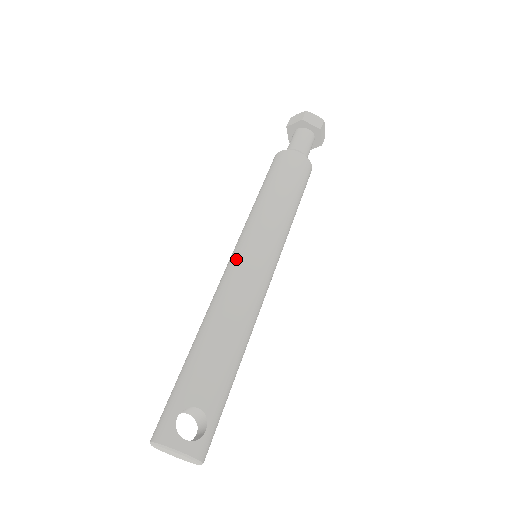
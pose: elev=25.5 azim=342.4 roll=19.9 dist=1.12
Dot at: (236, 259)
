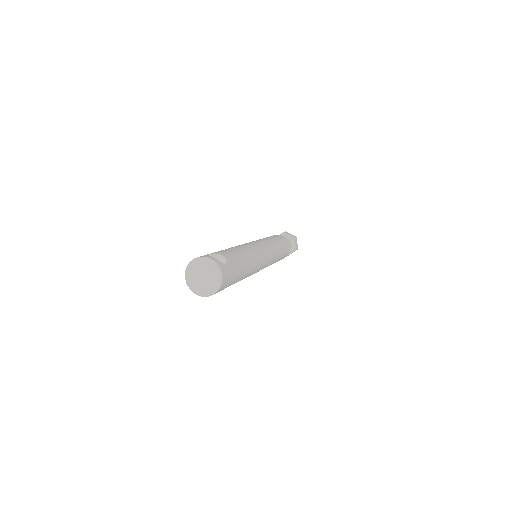
Dot at: occluded
